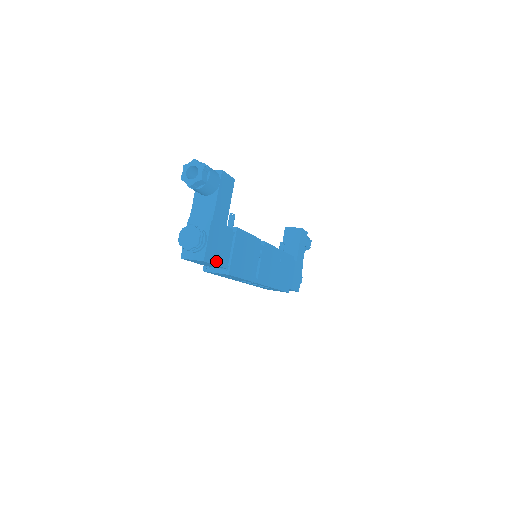
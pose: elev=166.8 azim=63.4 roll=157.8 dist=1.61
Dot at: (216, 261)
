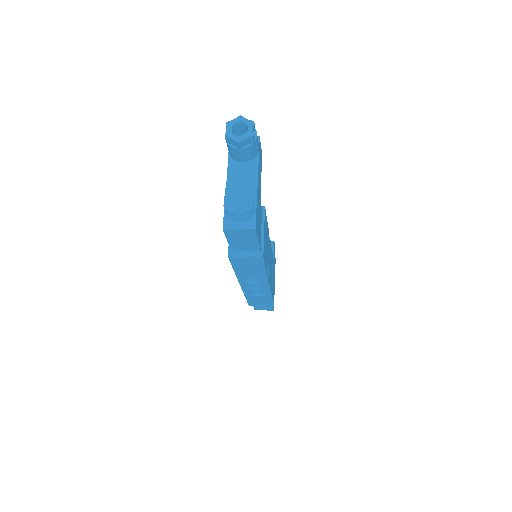
Dot at: (258, 236)
